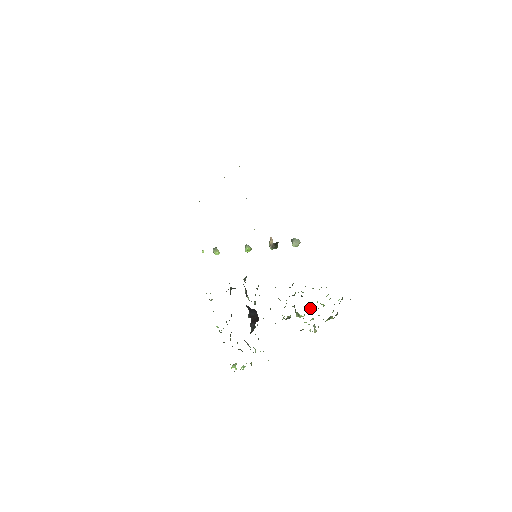
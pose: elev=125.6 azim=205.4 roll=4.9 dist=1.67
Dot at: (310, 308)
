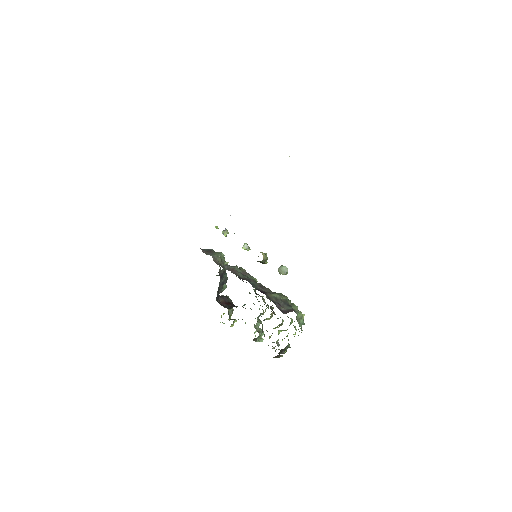
Dot at: occluded
